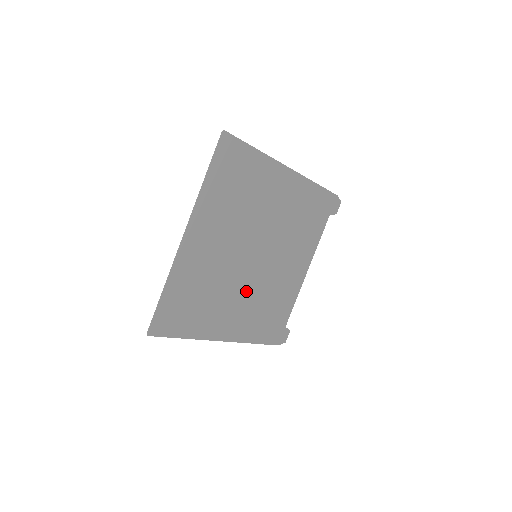
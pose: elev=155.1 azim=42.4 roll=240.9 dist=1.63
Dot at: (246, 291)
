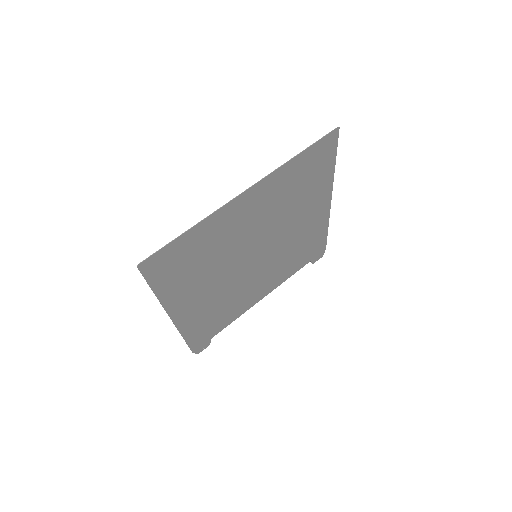
Dot at: (224, 283)
